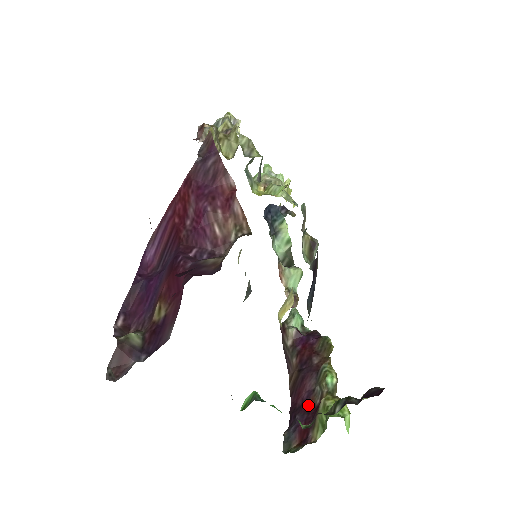
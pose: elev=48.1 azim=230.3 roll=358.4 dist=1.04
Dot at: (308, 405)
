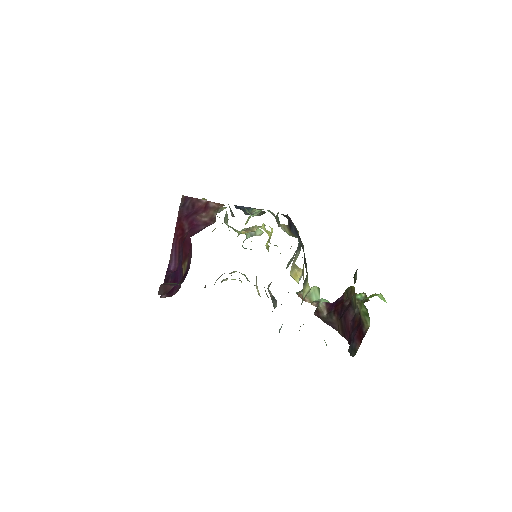
Dot at: (355, 324)
